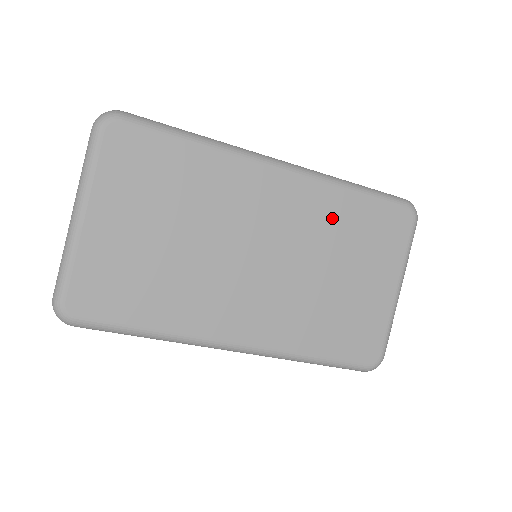
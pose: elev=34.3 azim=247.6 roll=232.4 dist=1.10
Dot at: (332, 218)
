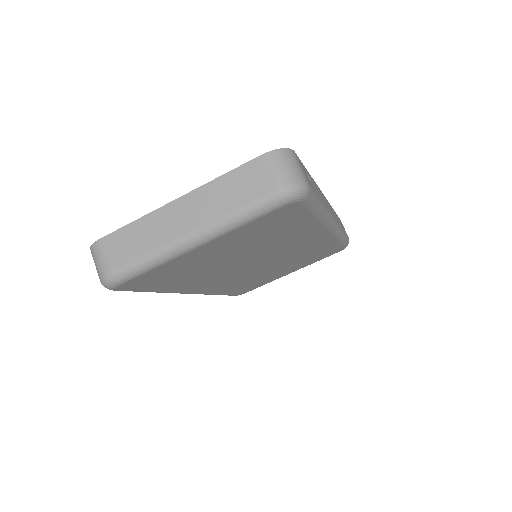
Dot at: (314, 250)
